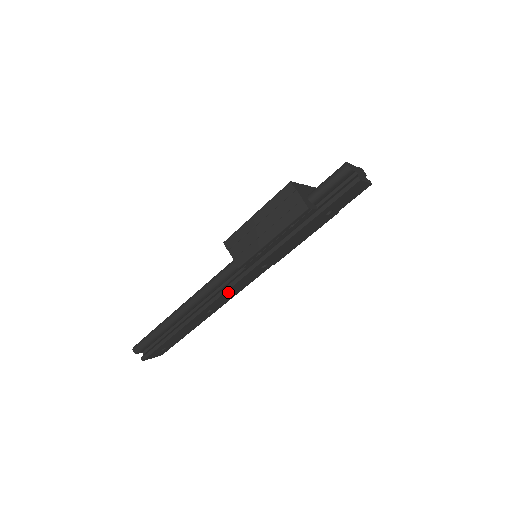
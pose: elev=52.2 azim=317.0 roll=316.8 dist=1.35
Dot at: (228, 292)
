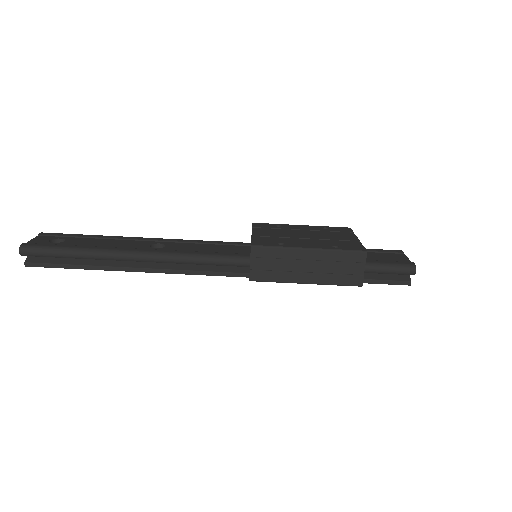
Dot at: occluded
